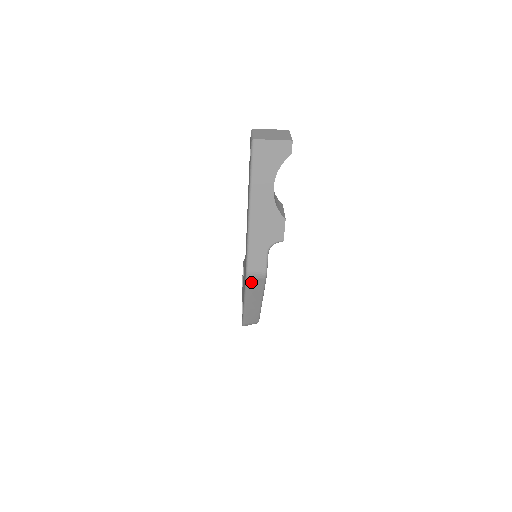
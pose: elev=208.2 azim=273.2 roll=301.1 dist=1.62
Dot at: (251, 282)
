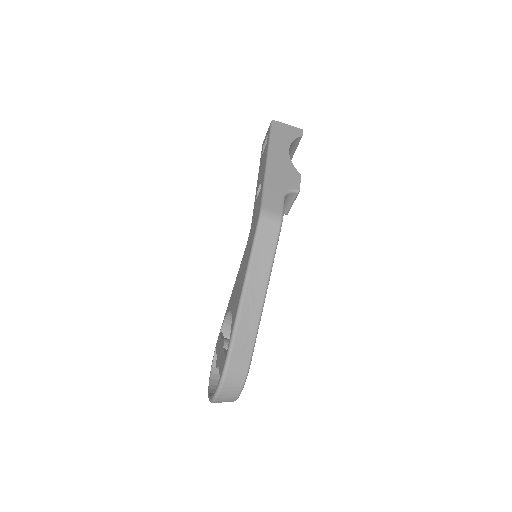
Dot at: (263, 228)
